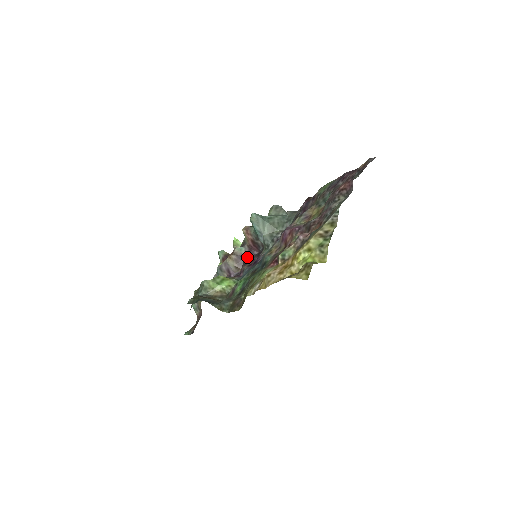
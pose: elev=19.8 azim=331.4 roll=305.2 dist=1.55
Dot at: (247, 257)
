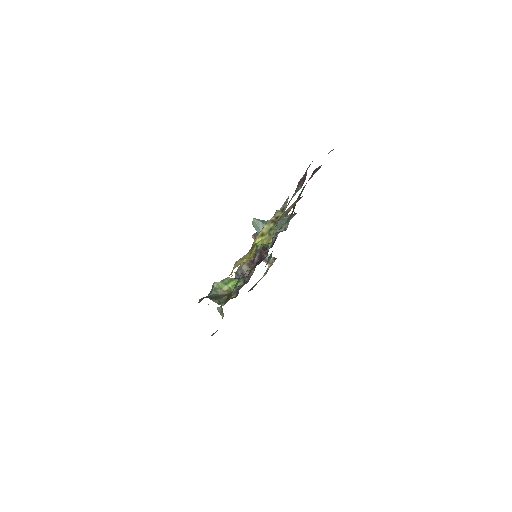
Dot at: (258, 261)
